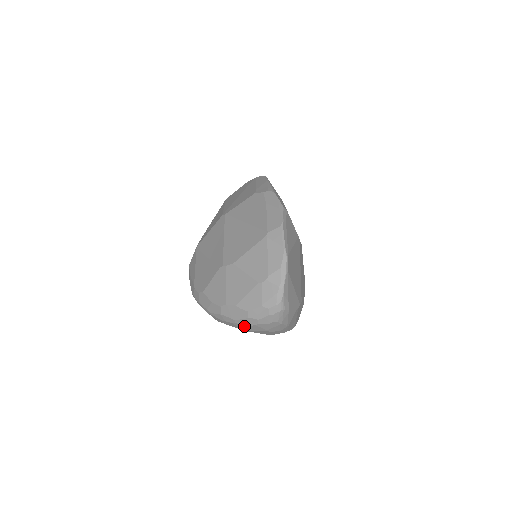
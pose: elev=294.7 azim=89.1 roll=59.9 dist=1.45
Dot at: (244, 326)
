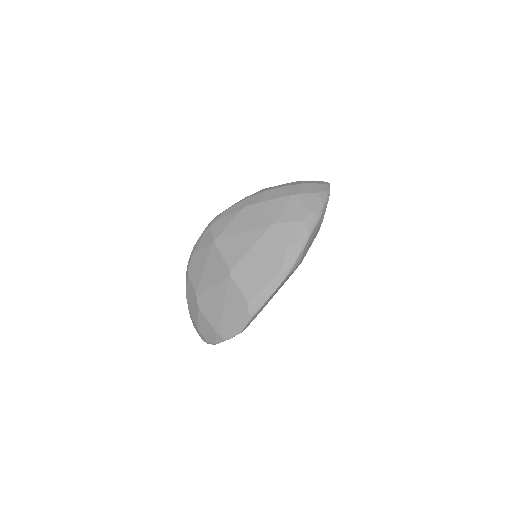
Dot at: occluded
